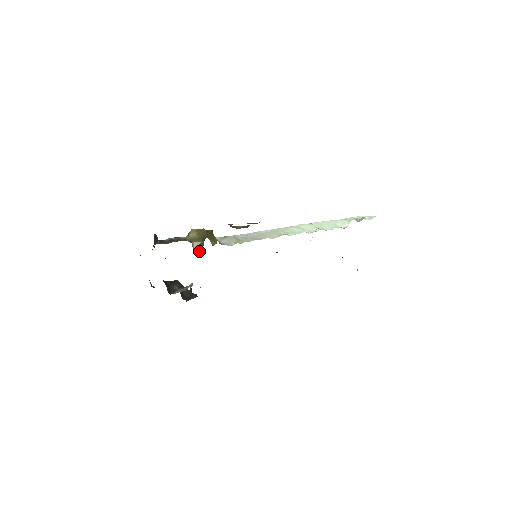
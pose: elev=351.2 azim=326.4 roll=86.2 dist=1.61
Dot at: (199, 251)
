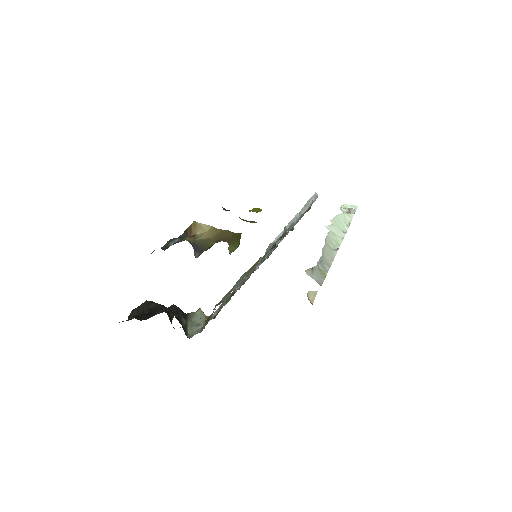
Dot at: (199, 255)
